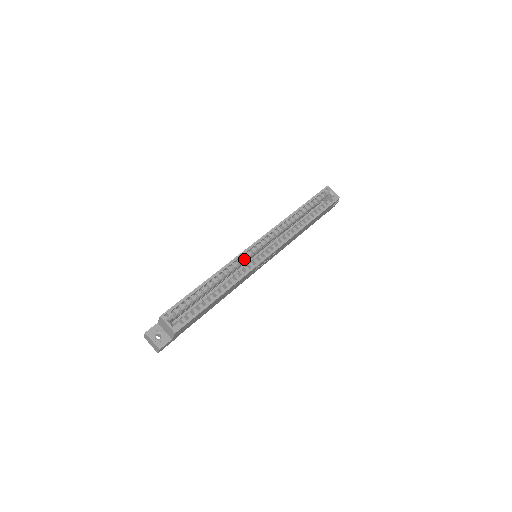
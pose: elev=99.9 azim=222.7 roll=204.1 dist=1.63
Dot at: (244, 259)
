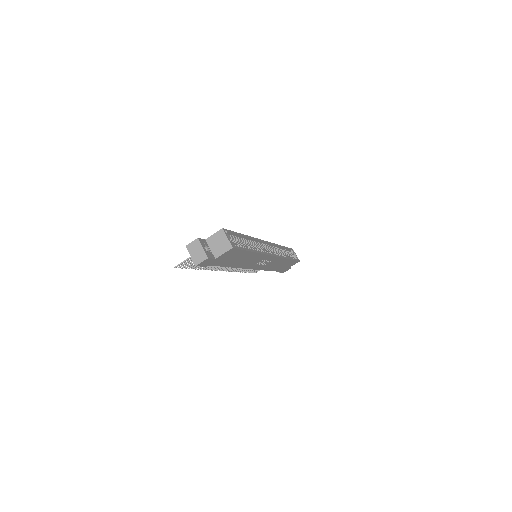
Dot at: (260, 245)
